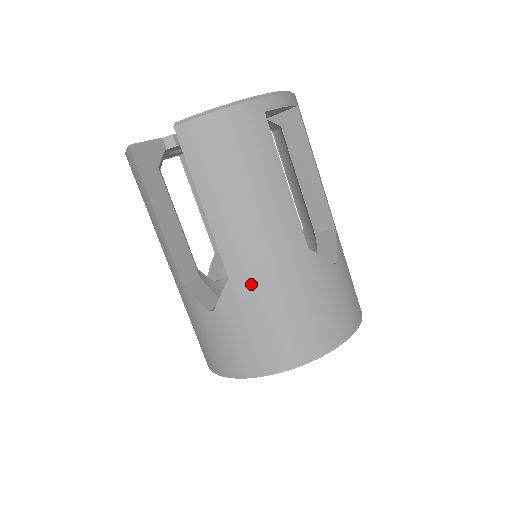
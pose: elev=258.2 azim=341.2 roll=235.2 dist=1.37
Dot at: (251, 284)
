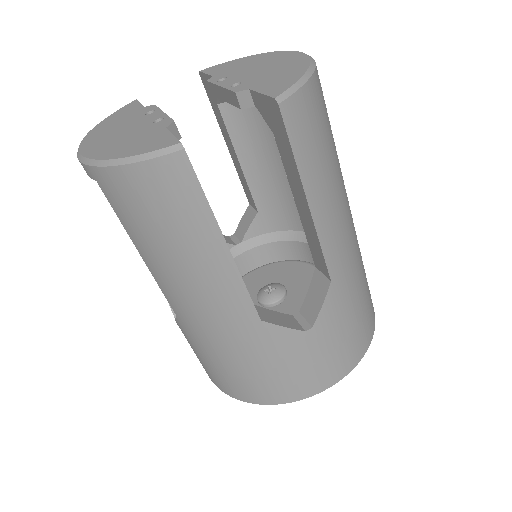
Dot at: (346, 277)
